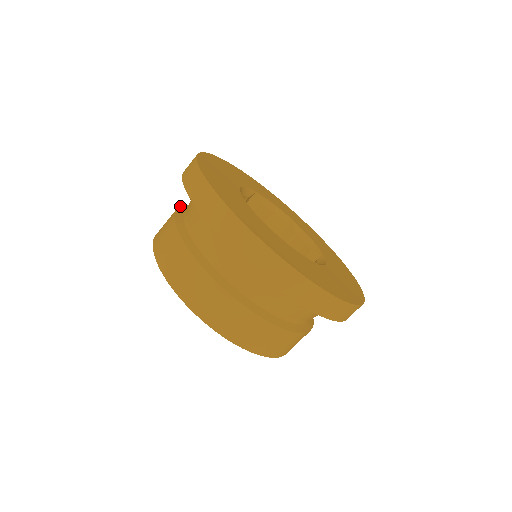
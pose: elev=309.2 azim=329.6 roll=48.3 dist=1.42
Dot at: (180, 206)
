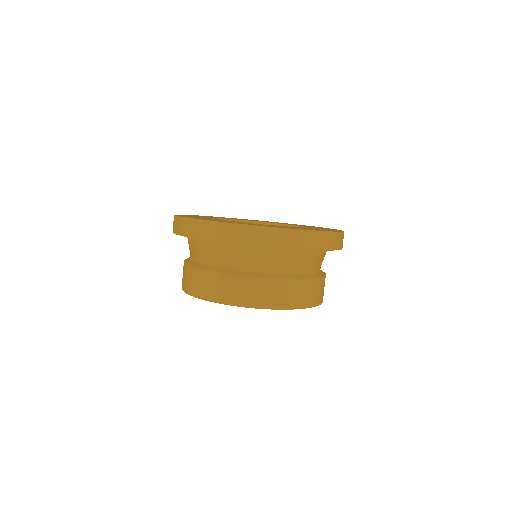
Dot at: (190, 265)
